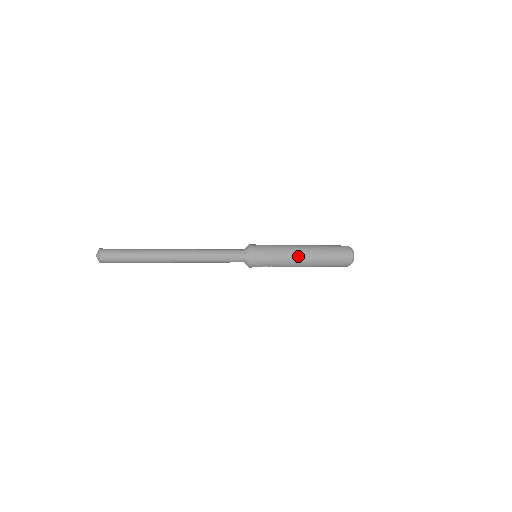
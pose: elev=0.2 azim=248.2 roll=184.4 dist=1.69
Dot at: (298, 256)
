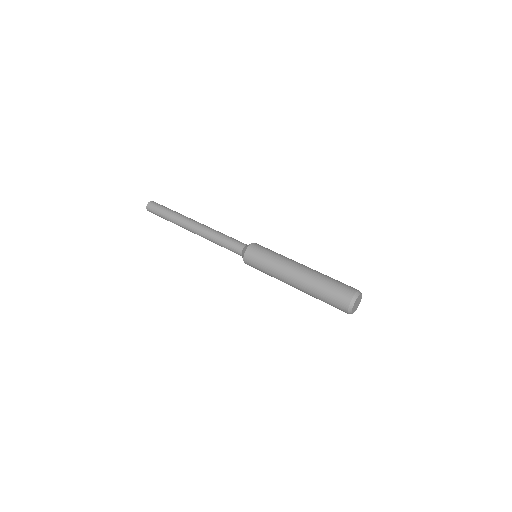
Dot at: (286, 273)
